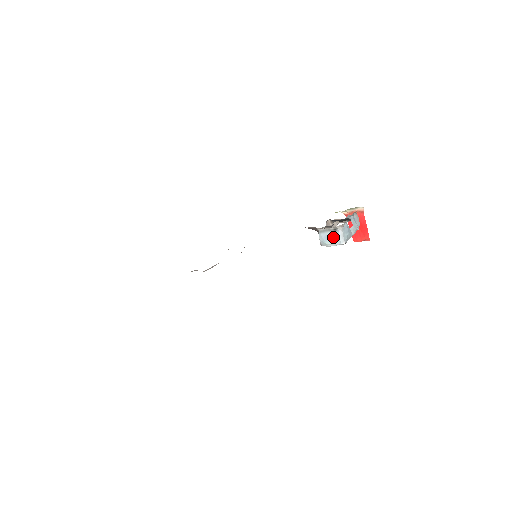
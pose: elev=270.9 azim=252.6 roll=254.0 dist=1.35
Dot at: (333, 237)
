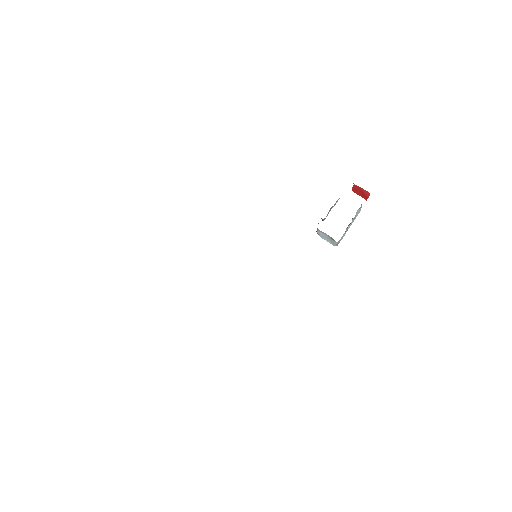
Dot at: (329, 240)
